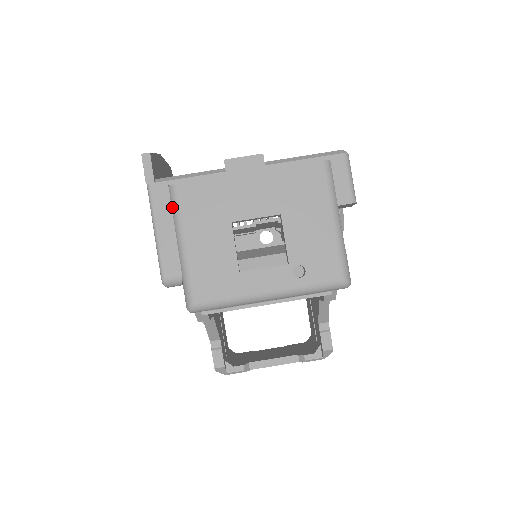
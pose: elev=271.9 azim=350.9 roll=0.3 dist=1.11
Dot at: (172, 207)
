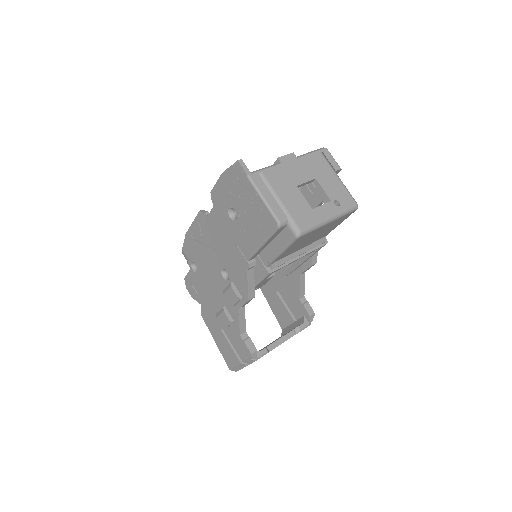
Dot at: (265, 185)
